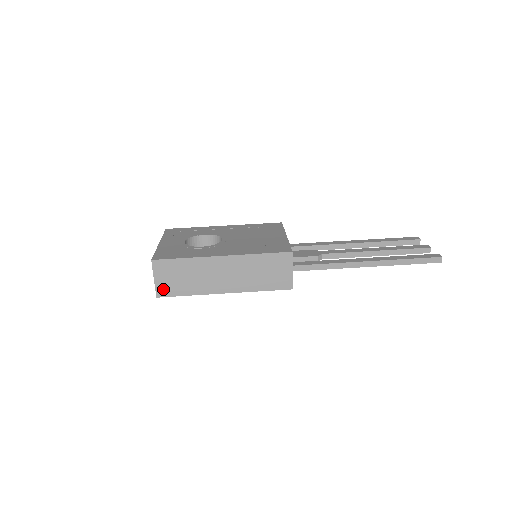
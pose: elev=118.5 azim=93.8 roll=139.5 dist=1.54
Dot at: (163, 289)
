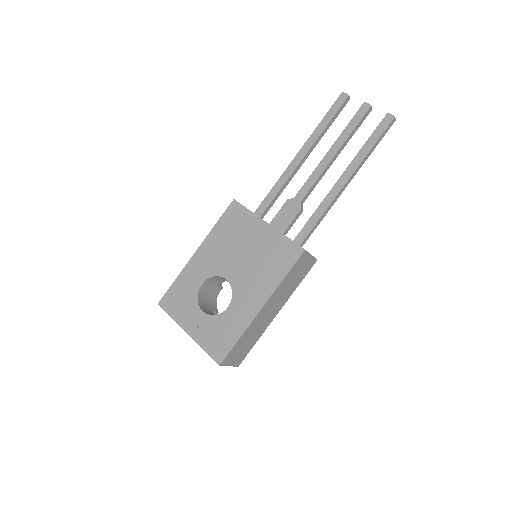
Dot at: (239, 361)
